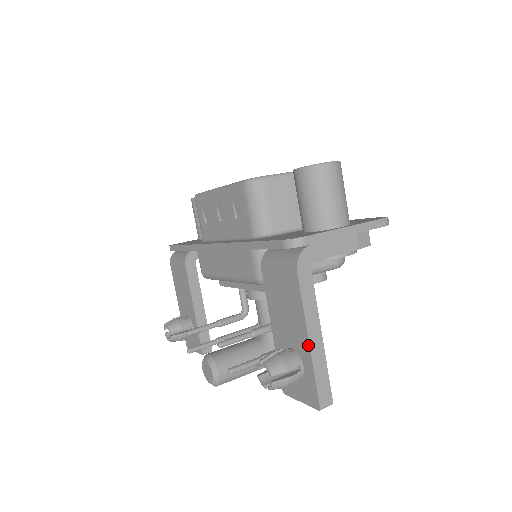
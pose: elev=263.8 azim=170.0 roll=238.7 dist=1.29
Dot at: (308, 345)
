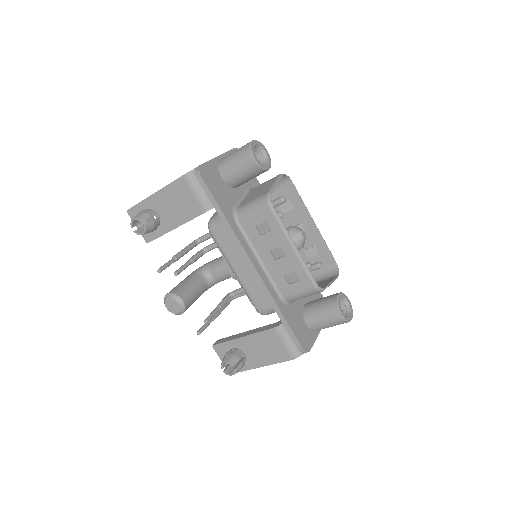
Dot at: (258, 367)
